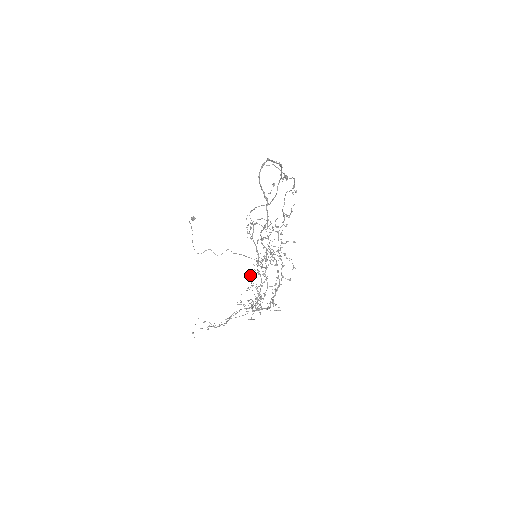
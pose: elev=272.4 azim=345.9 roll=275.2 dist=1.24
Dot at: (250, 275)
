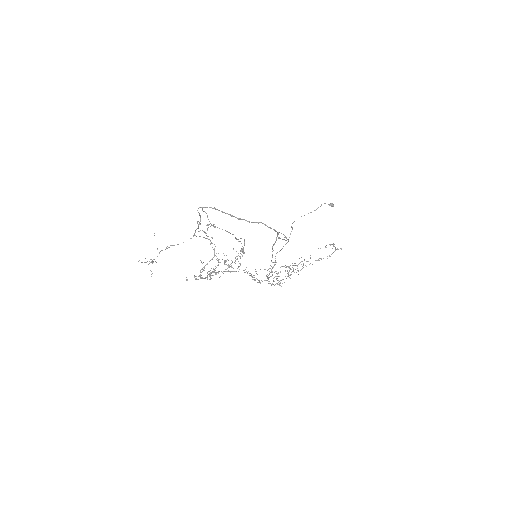
Dot at: (270, 265)
